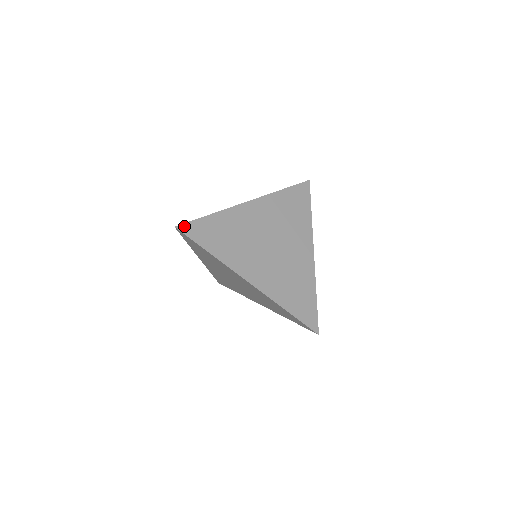
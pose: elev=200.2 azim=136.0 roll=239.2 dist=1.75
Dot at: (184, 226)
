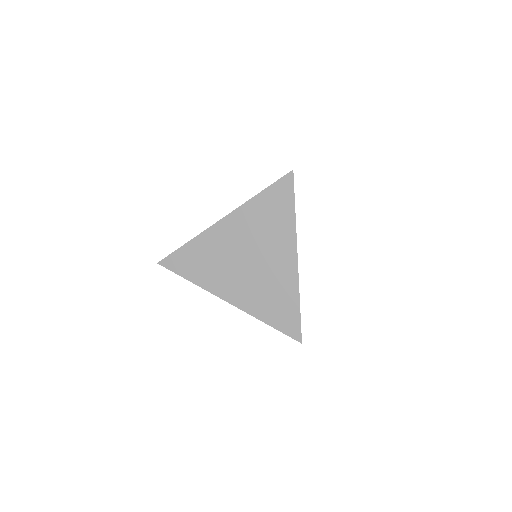
Dot at: (165, 261)
